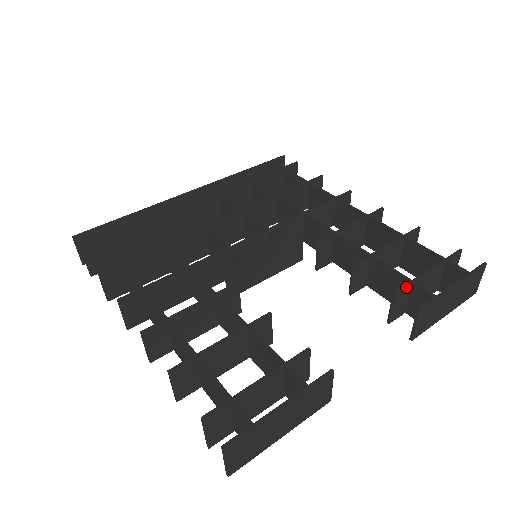
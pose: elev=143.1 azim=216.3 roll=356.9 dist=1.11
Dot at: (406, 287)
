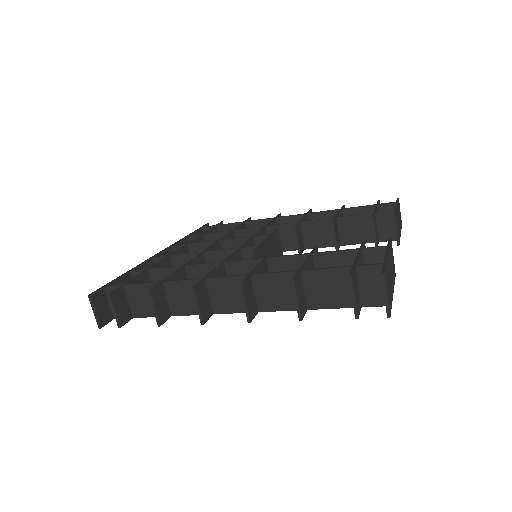
Dot at: (374, 215)
